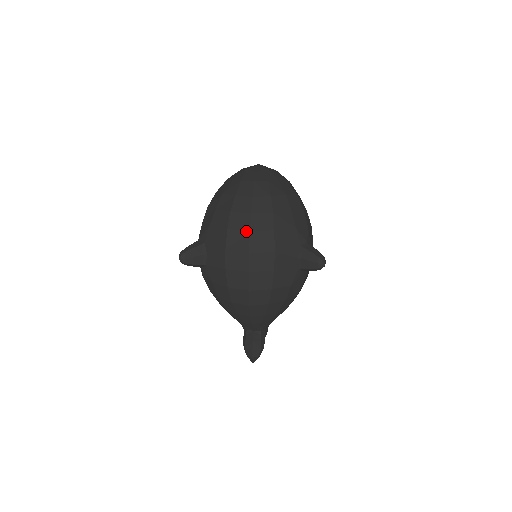
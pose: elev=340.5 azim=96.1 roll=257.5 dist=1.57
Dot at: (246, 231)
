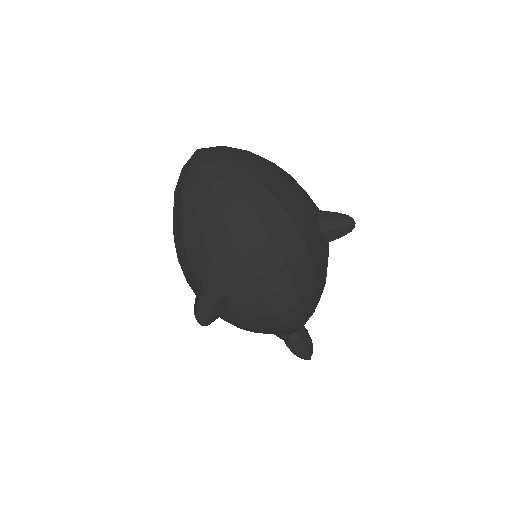
Dot at: (267, 243)
